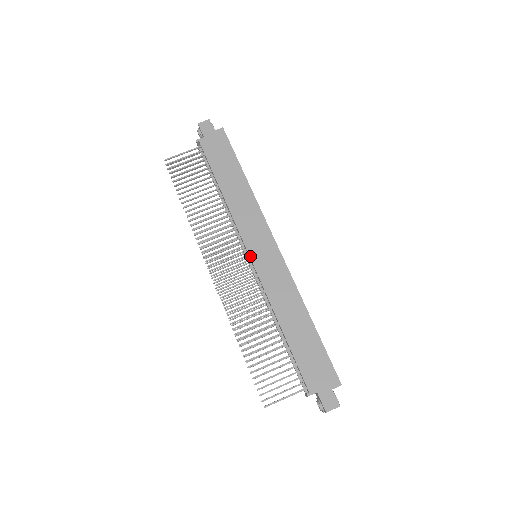
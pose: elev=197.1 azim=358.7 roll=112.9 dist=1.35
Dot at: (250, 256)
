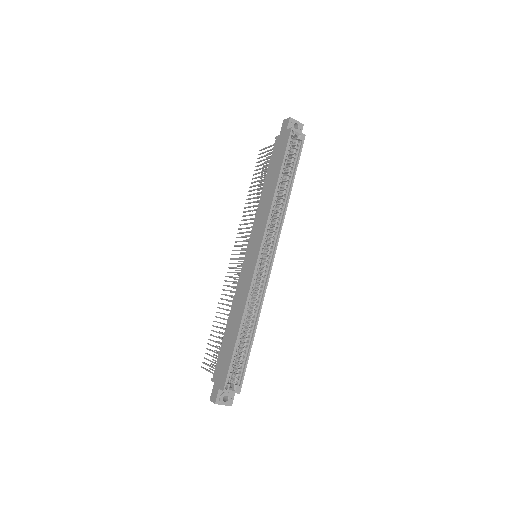
Dot at: (245, 254)
